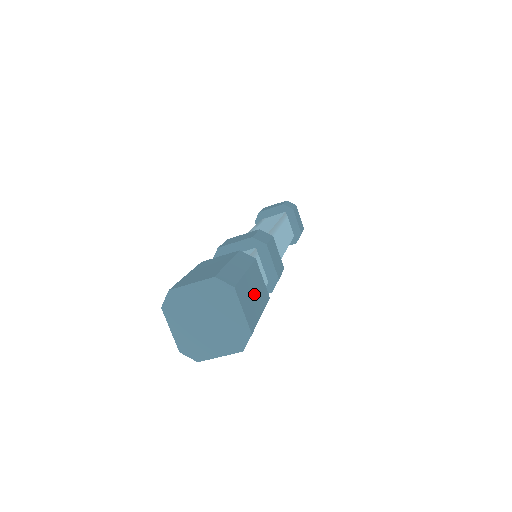
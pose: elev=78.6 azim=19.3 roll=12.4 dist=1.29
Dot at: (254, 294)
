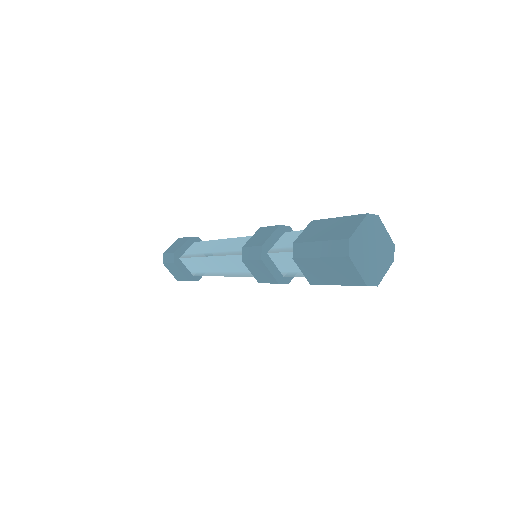
Dot at: occluded
